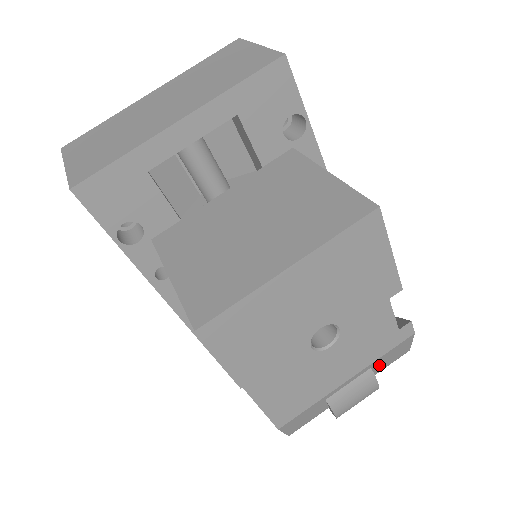
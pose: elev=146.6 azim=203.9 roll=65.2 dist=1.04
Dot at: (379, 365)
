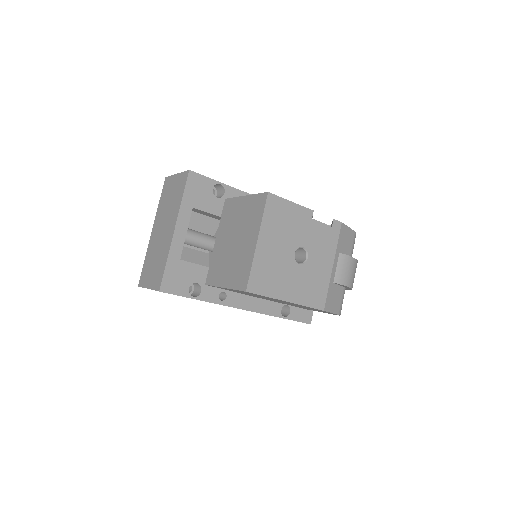
Dot at: (344, 249)
